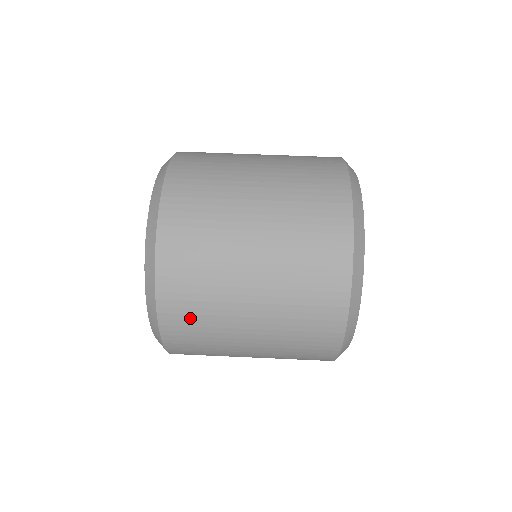
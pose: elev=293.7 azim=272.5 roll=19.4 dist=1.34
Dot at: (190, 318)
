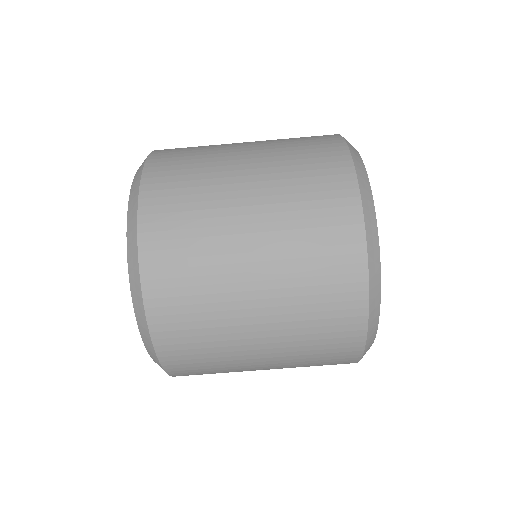
Dot at: (182, 302)
